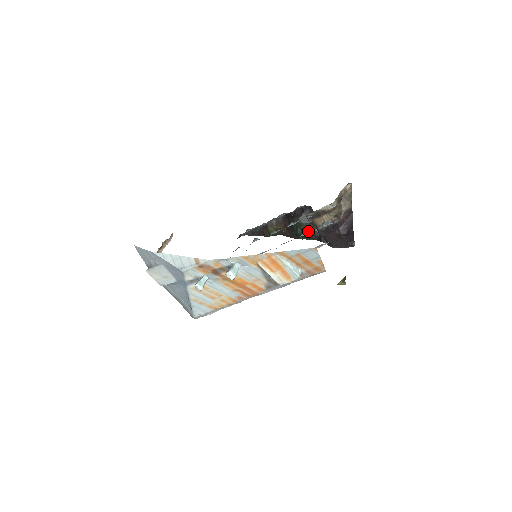
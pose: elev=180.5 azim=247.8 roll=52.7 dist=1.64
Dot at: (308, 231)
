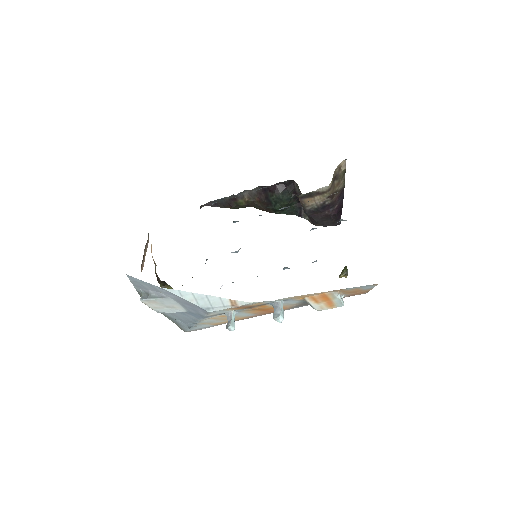
Dot at: occluded
